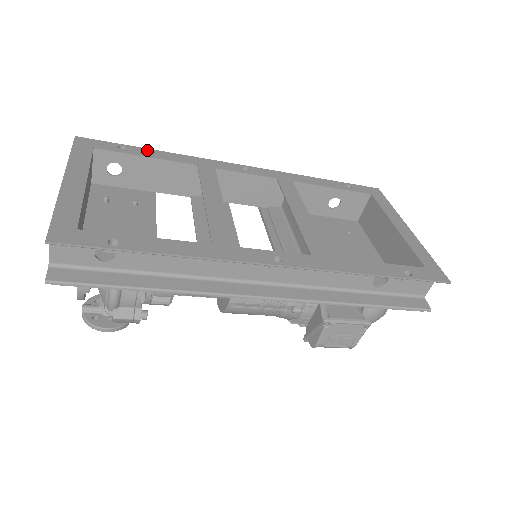
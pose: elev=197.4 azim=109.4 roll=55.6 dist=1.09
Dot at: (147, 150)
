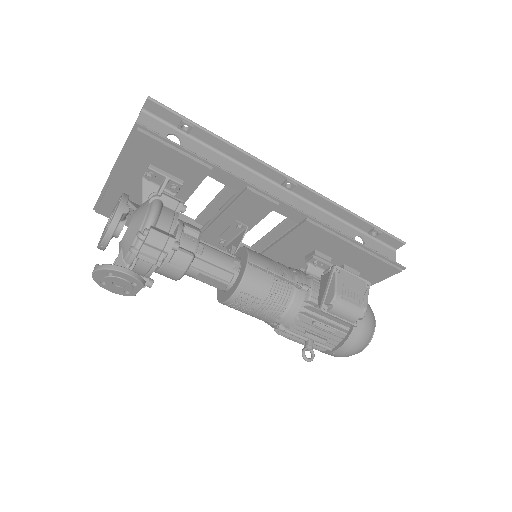
Dot at: occluded
